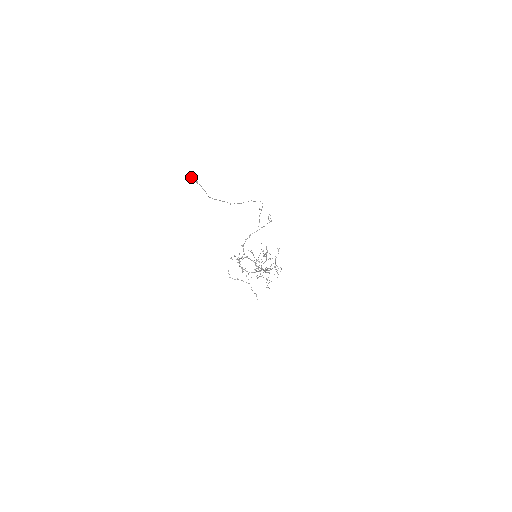
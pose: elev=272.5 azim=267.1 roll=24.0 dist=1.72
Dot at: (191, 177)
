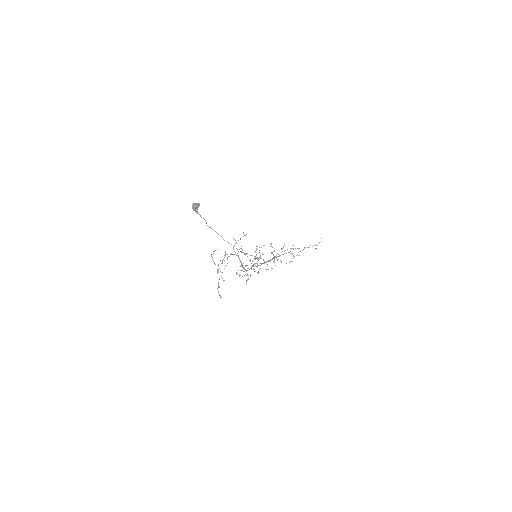
Dot at: (193, 206)
